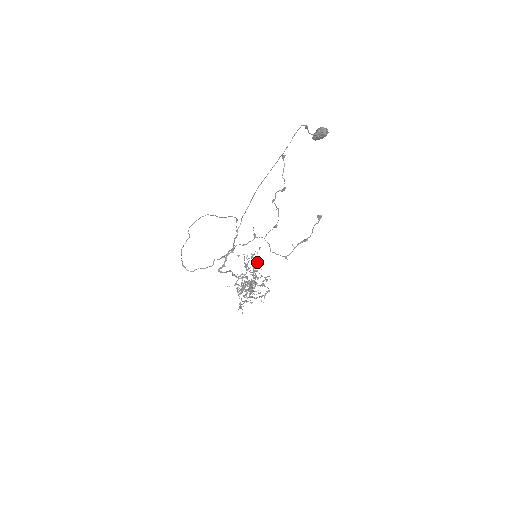
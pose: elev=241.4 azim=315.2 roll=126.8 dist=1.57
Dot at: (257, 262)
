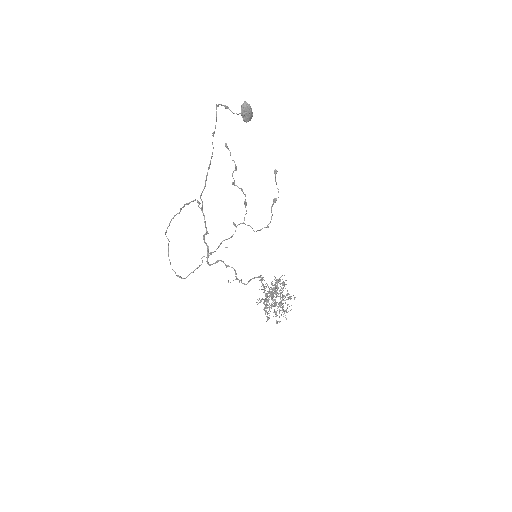
Dot at: (276, 280)
